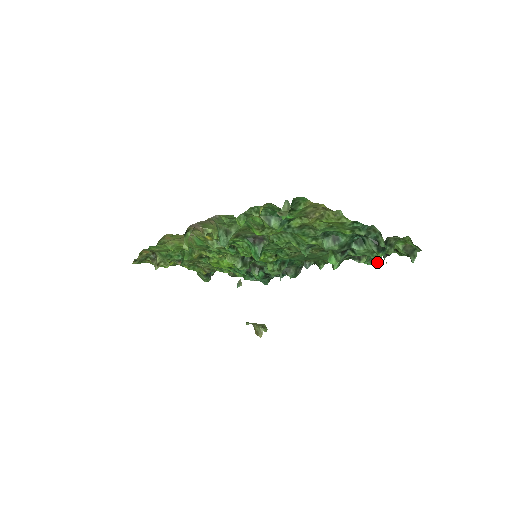
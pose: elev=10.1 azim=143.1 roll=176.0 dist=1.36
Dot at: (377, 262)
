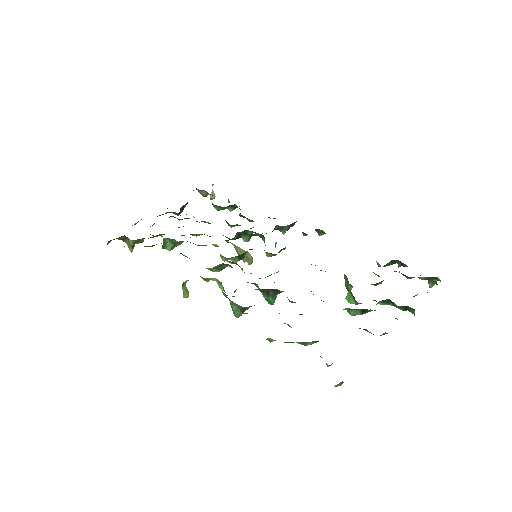
Dot at: (389, 265)
